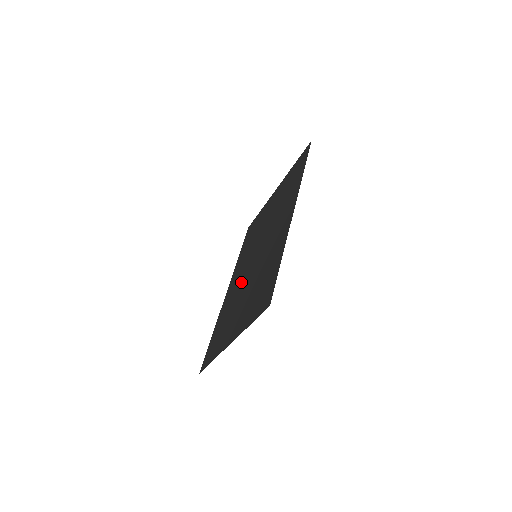
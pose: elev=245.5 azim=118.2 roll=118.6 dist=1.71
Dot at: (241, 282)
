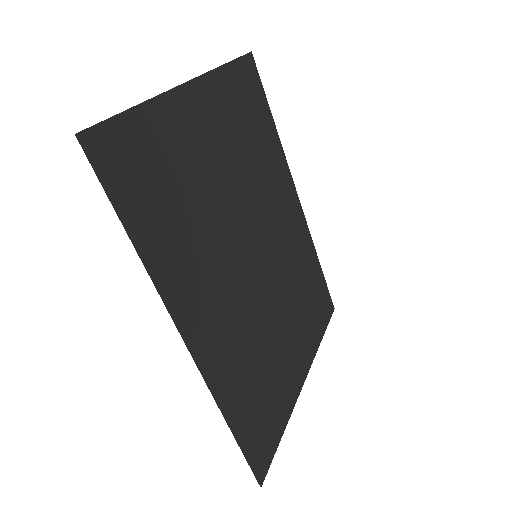
Dot at: (280, 260)
